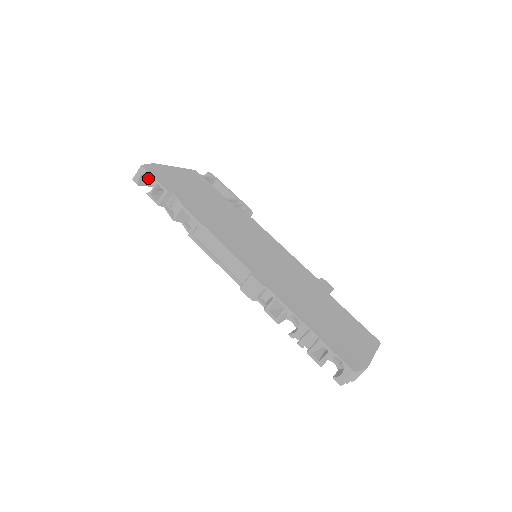
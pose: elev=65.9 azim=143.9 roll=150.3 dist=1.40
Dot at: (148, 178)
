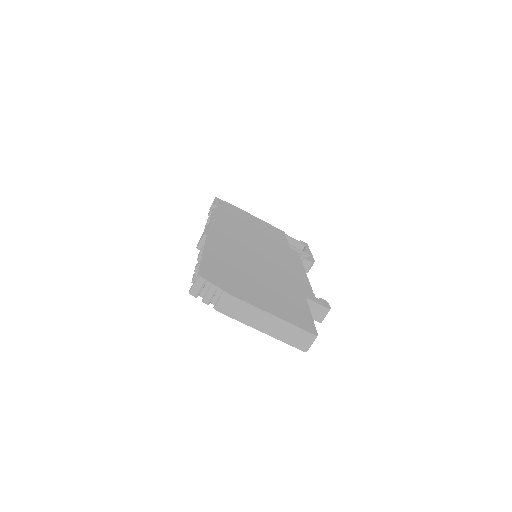
Dot at: occluded
